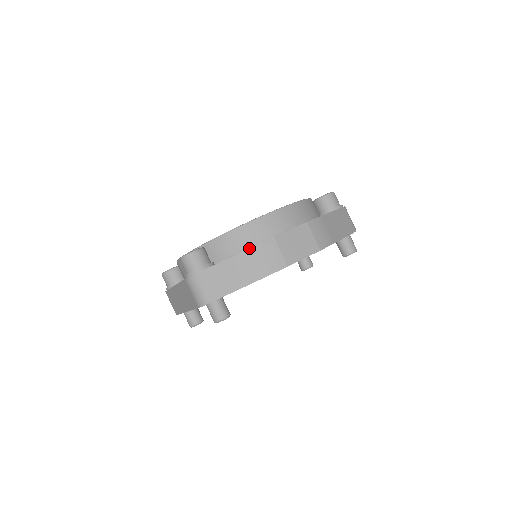
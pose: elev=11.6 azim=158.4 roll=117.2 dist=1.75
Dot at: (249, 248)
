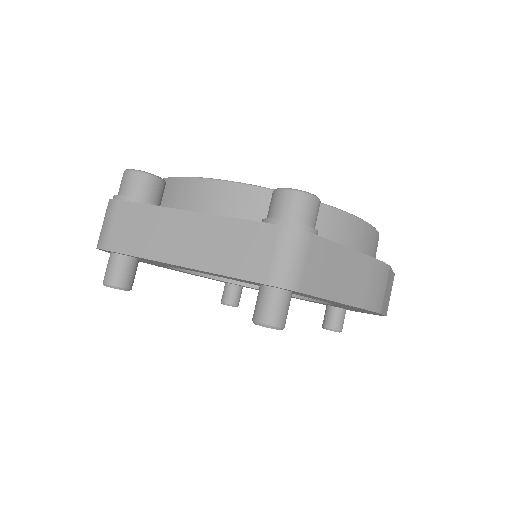
Dot at: (373, 257)
